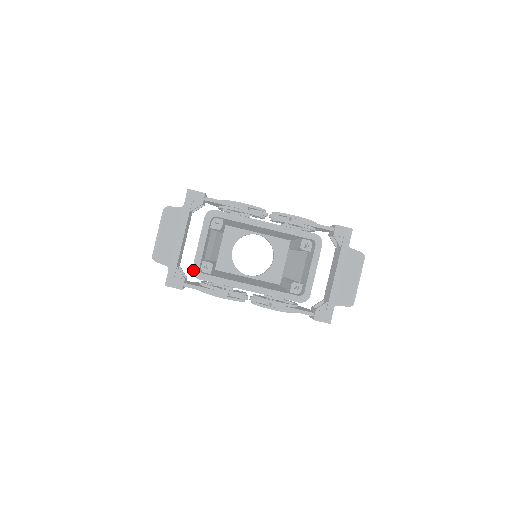
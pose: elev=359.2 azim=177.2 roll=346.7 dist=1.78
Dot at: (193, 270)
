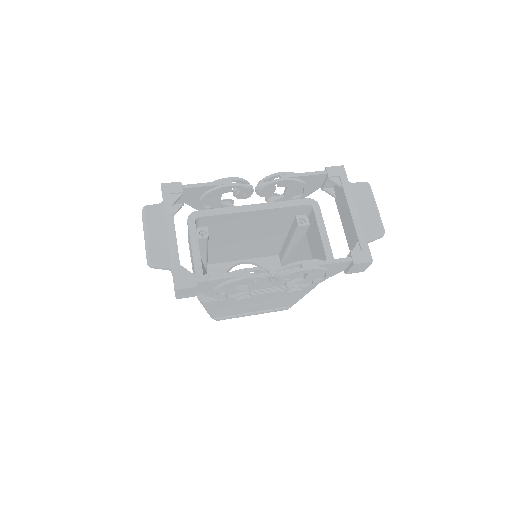
Dot at: occluded
